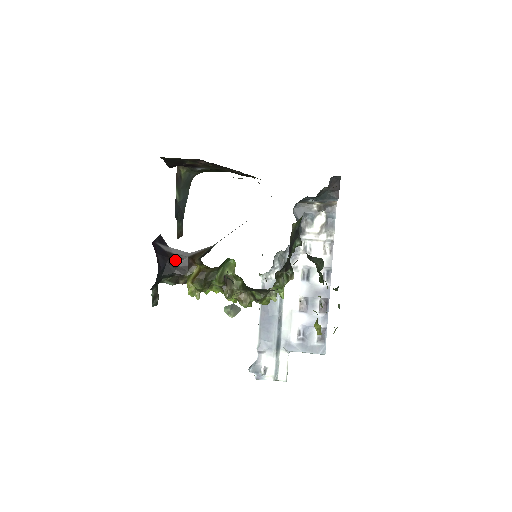
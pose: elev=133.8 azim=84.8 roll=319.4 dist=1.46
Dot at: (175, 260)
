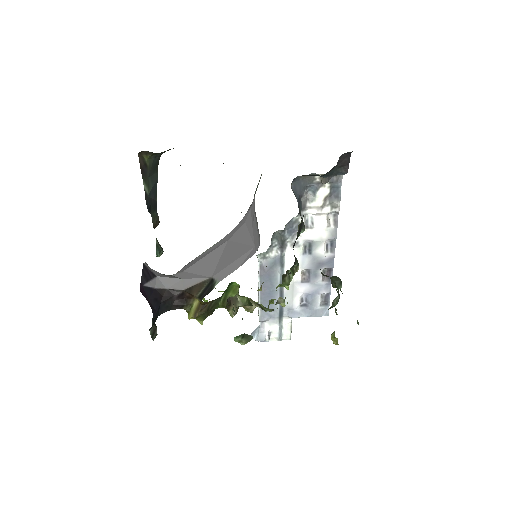
Dot at: (169, 297)
